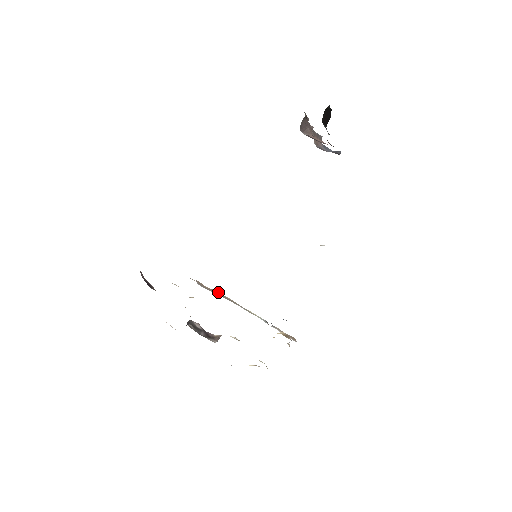
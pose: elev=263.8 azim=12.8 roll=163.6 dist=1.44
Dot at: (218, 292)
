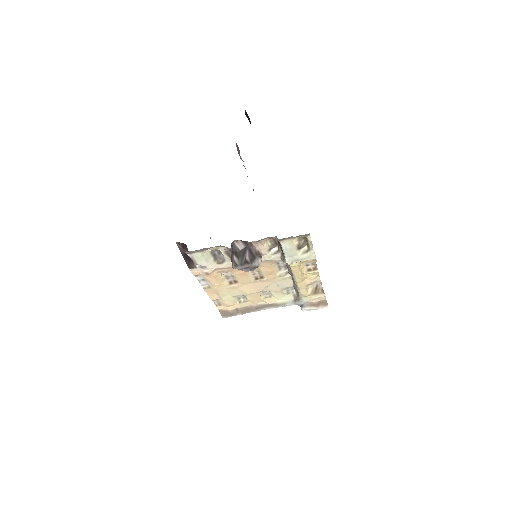
Dot at: (243, 308)
